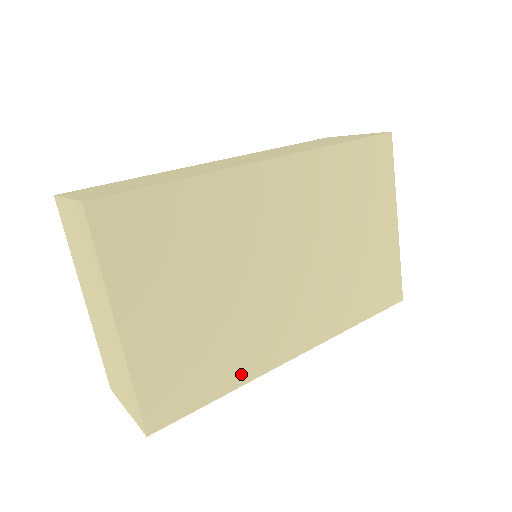
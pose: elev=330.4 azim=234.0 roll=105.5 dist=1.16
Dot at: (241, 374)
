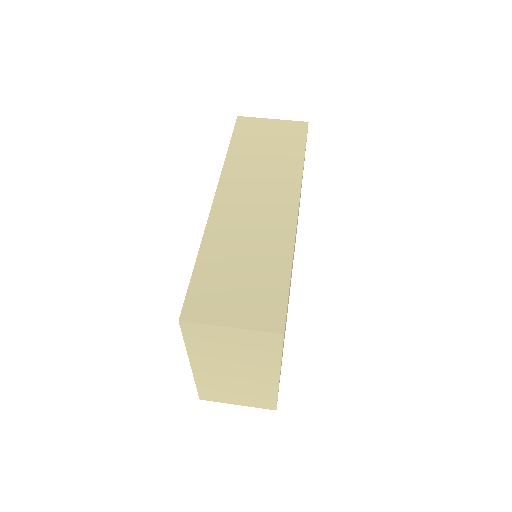
Dot at: occluded
